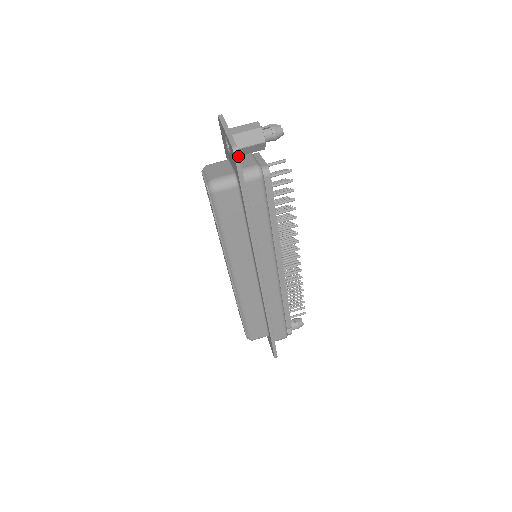
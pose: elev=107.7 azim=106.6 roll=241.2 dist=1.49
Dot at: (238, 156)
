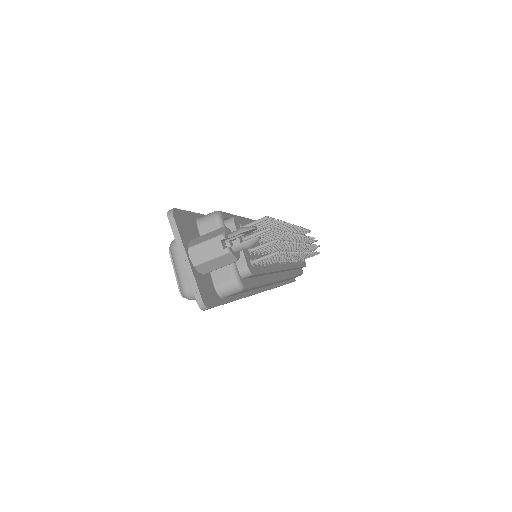
Dot at: (207, 309)
